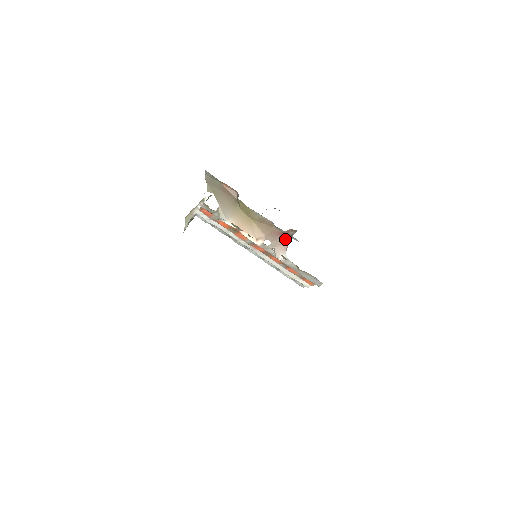
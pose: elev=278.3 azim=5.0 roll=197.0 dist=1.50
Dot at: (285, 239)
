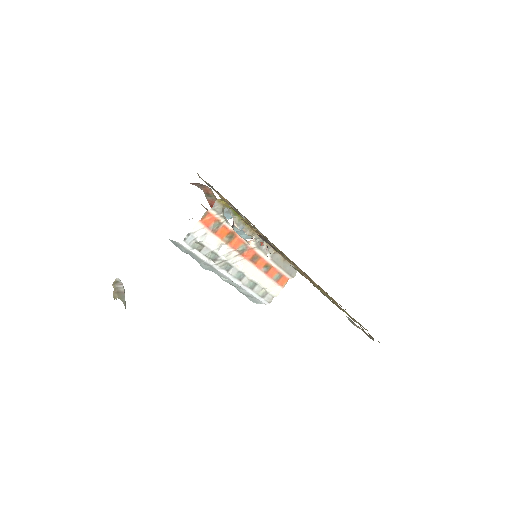
Dot at: occluded
